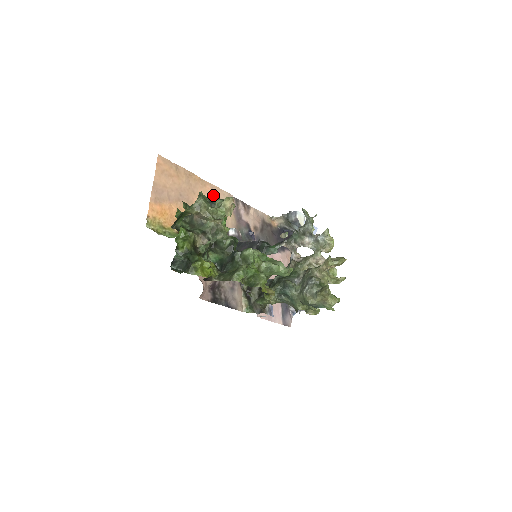
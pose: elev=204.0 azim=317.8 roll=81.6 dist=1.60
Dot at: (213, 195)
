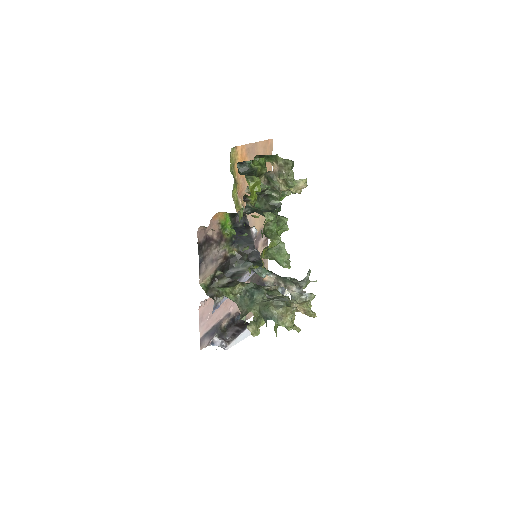
Dot at: occluded
